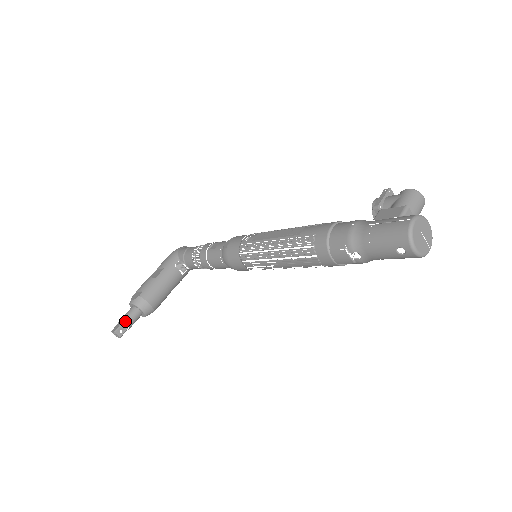
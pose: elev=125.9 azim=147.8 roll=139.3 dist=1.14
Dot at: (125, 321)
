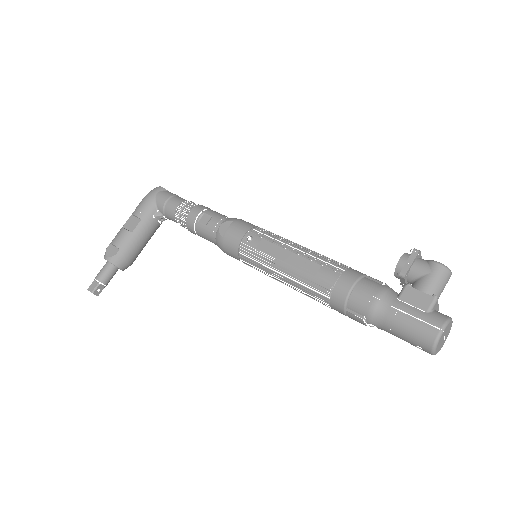
Dot at: (102, 281)
